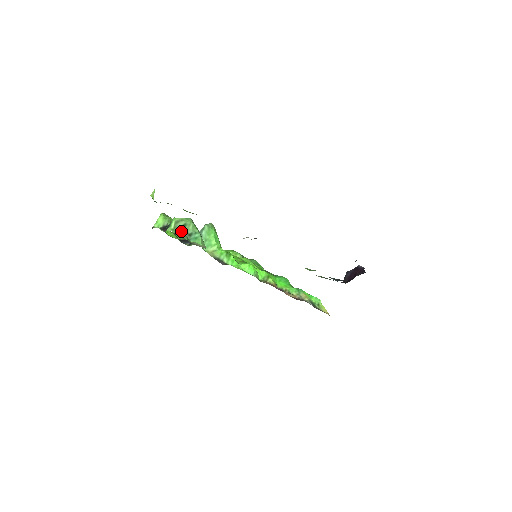
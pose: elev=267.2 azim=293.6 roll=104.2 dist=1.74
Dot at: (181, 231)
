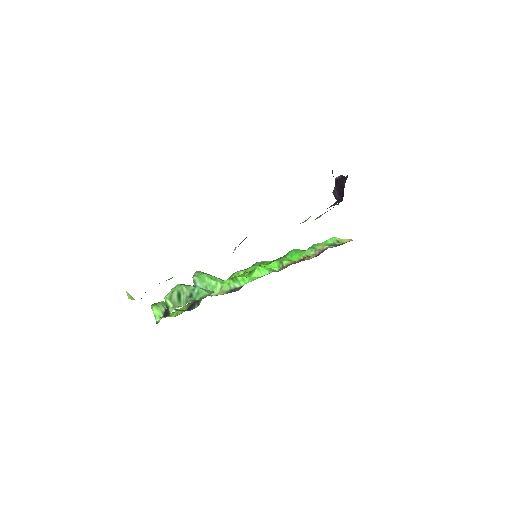
Dot at: (181, 301)
